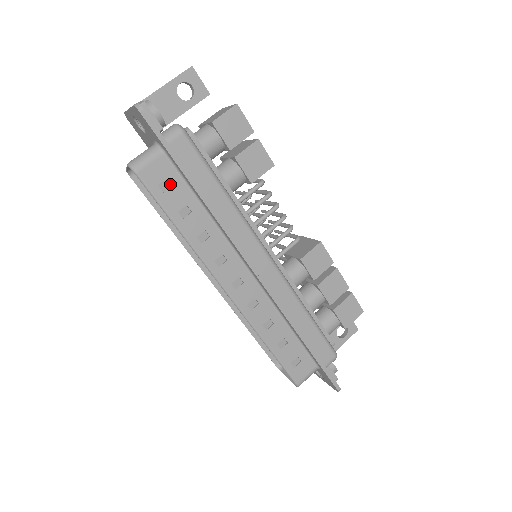
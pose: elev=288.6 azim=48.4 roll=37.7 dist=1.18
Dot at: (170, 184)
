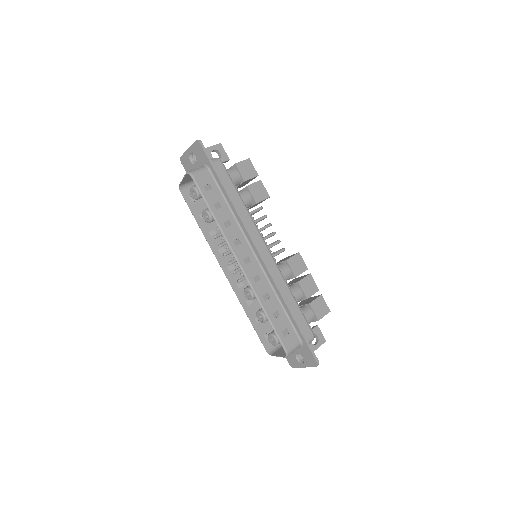
Dot at: (210, 188)
